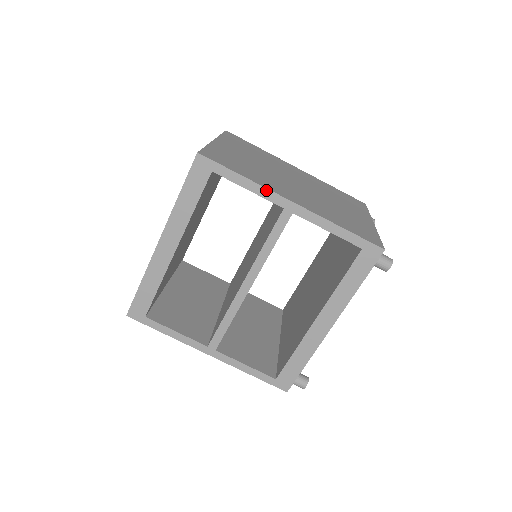
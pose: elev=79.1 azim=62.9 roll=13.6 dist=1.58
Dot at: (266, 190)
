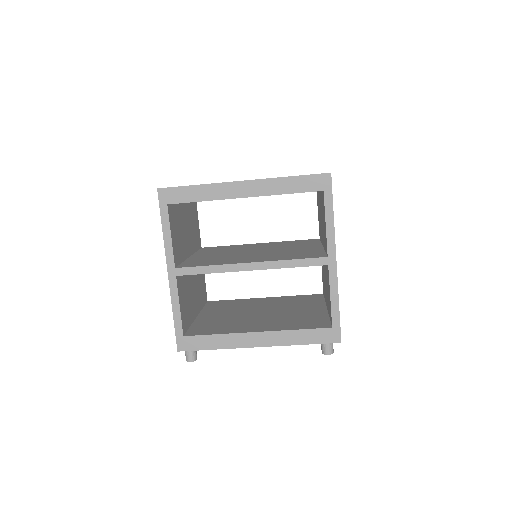
Dot at: (334, 237)
